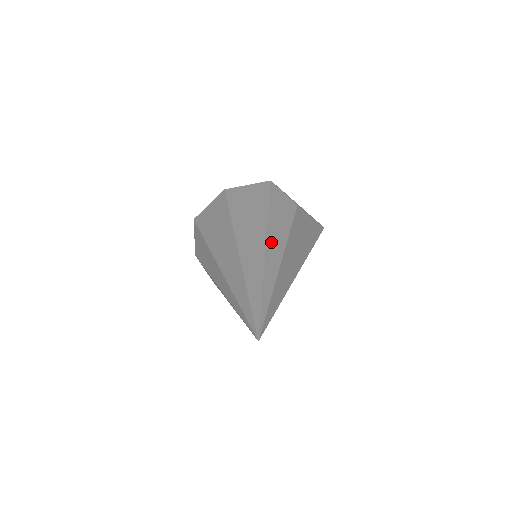
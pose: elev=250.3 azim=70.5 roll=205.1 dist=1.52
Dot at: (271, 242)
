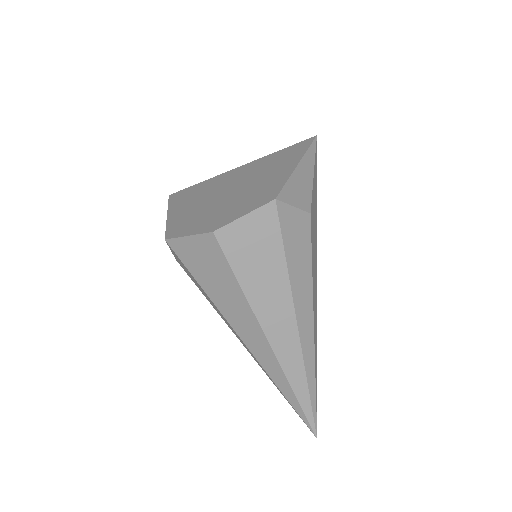
Dot at: (302, 323)
